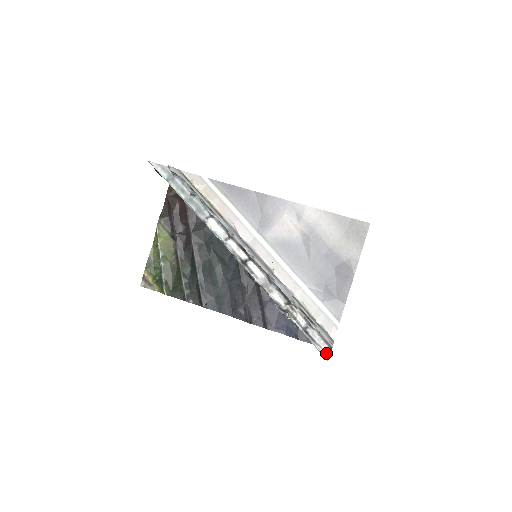
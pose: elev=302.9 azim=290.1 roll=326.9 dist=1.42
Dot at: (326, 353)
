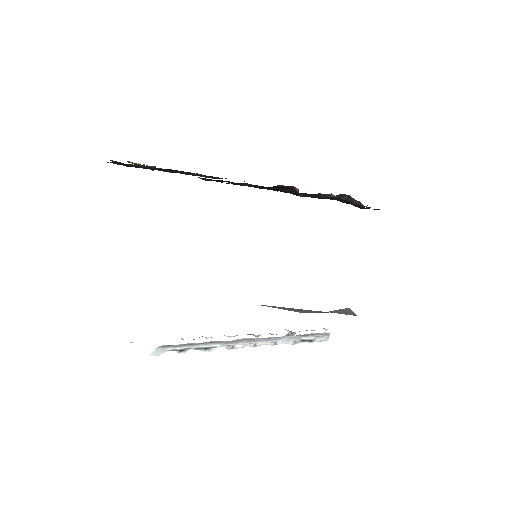
Dot at: (326, 329)
